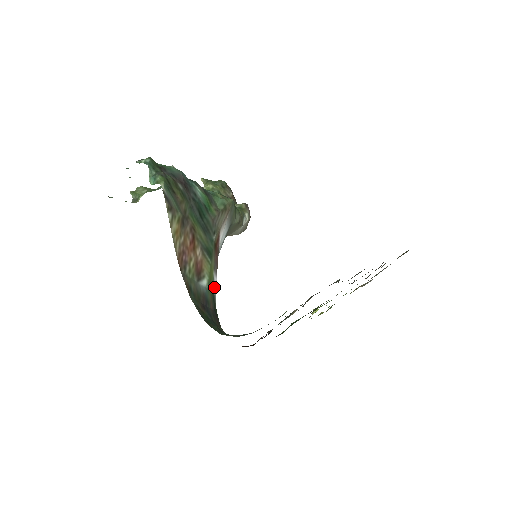
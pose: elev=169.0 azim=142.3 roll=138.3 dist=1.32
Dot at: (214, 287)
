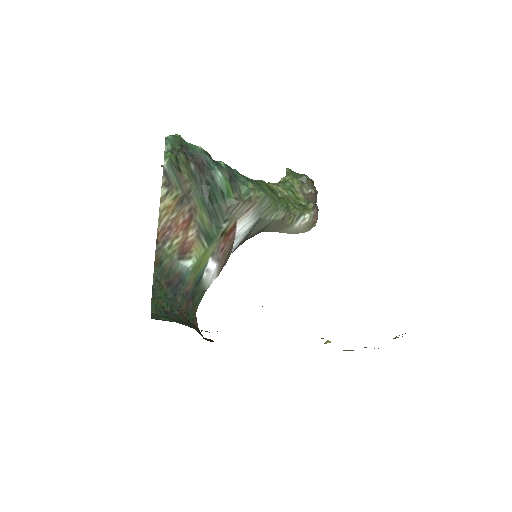
Dot at: (206, 272)
